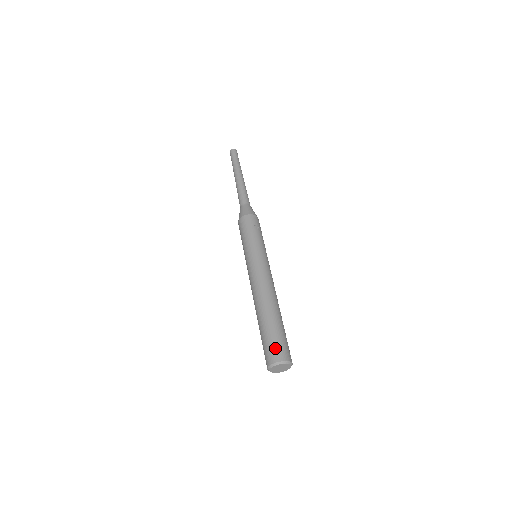
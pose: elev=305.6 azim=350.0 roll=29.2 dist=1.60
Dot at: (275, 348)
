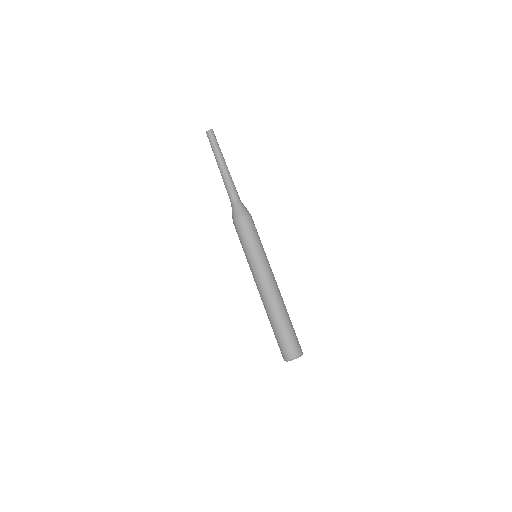
Dot at: (292, 346)
